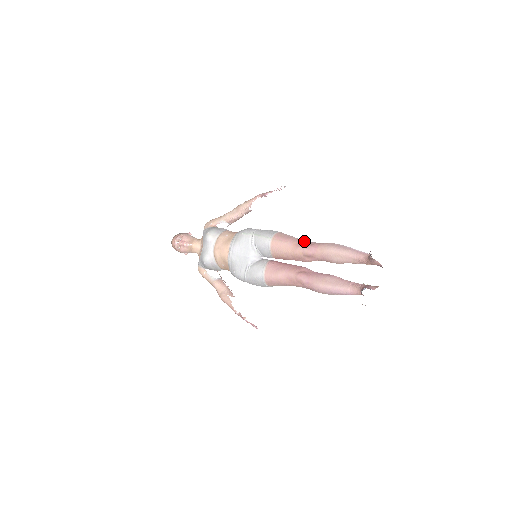
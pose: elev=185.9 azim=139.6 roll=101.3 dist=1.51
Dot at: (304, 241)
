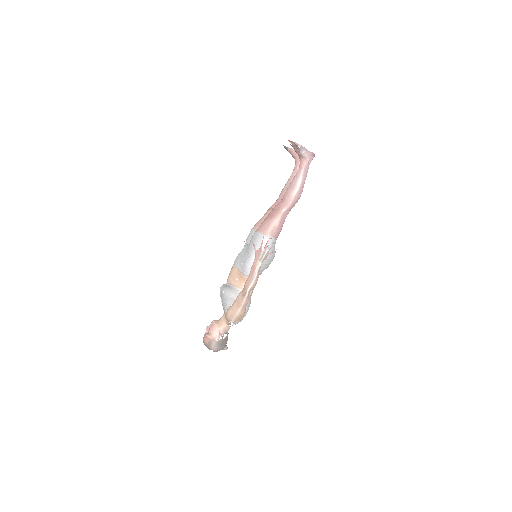
Dot at: occluded
